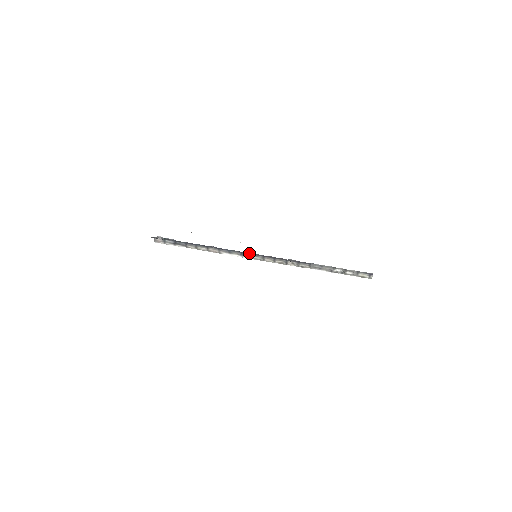
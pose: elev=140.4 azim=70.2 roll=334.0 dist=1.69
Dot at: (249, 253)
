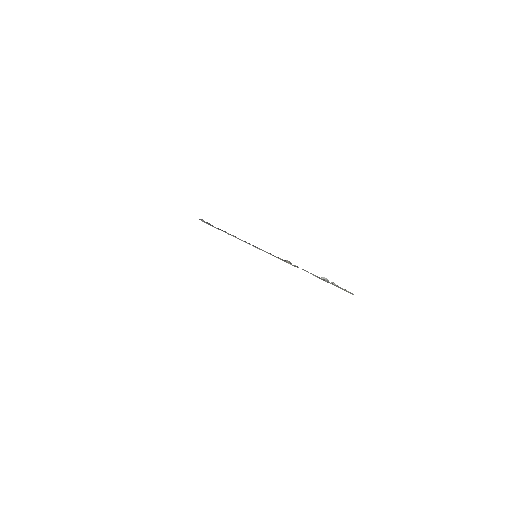
Dot at: (257, 247)
